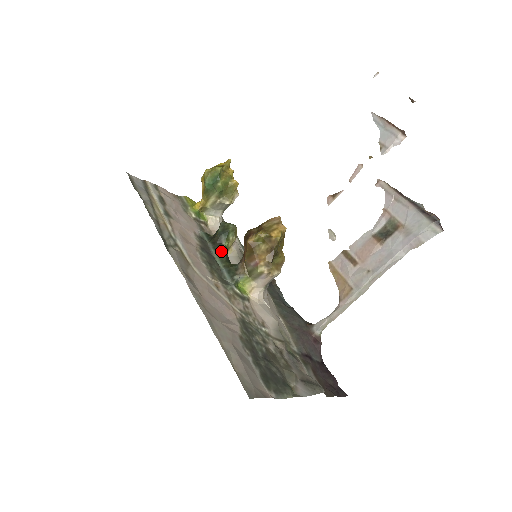
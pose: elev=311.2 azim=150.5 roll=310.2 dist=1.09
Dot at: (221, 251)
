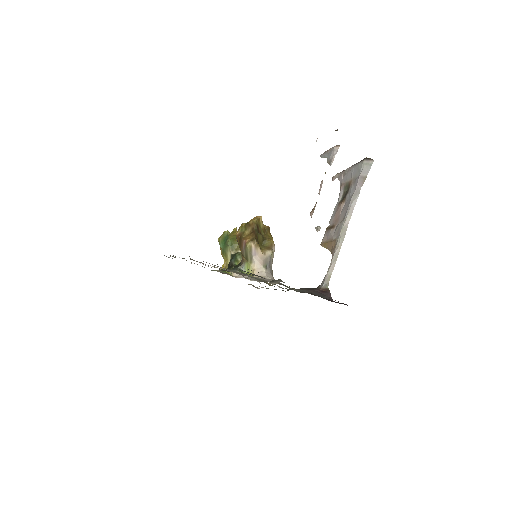
Dot at: (232, 267)
